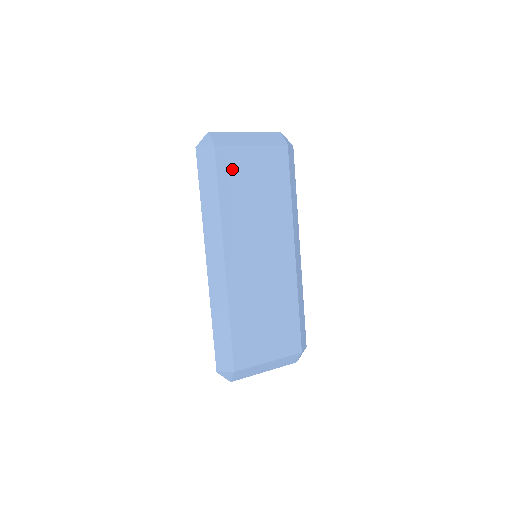
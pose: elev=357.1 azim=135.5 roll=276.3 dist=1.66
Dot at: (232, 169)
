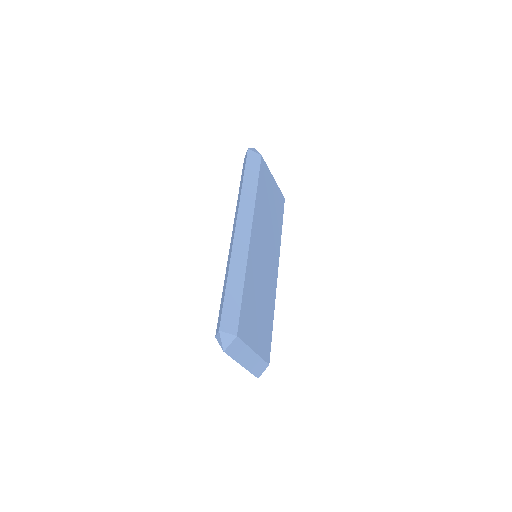
Dot at: (265, 179)
